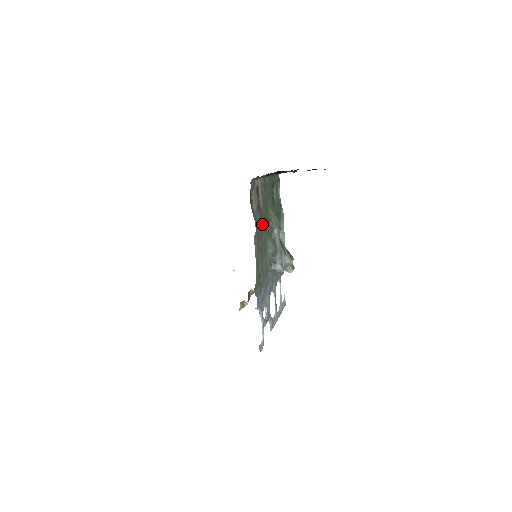
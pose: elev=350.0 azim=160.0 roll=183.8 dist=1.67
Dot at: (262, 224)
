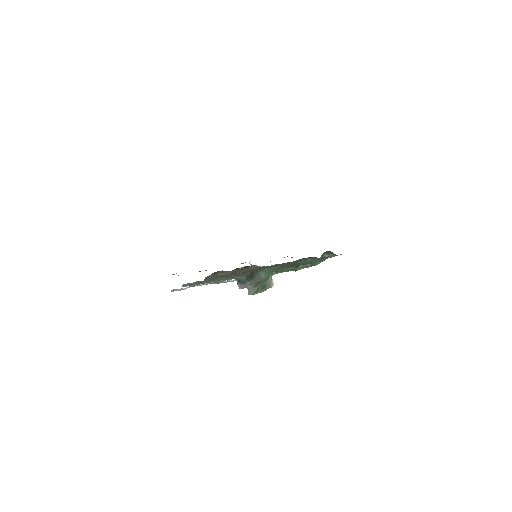
Dot at: occluded
